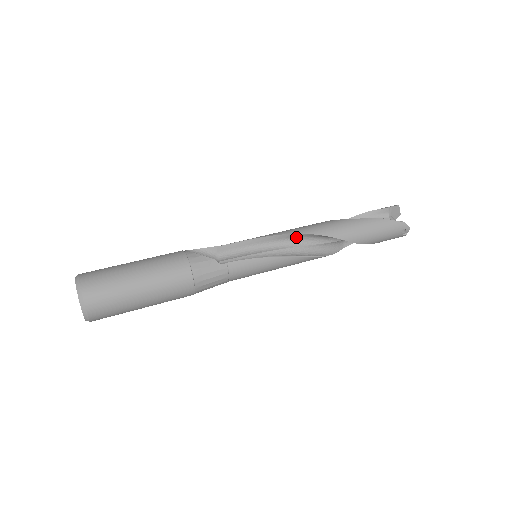
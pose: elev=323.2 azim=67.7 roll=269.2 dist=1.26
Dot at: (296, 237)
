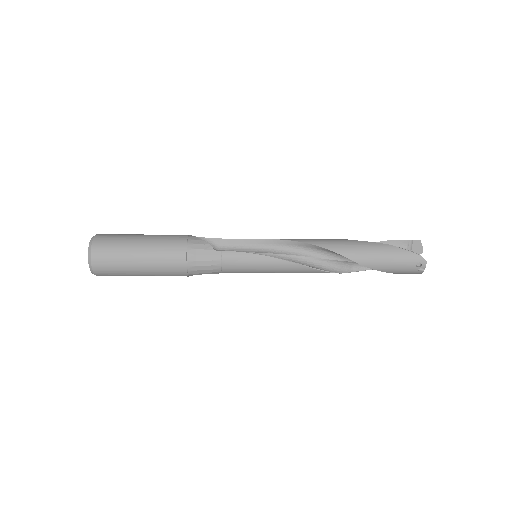
Dot at: (298, 246)
